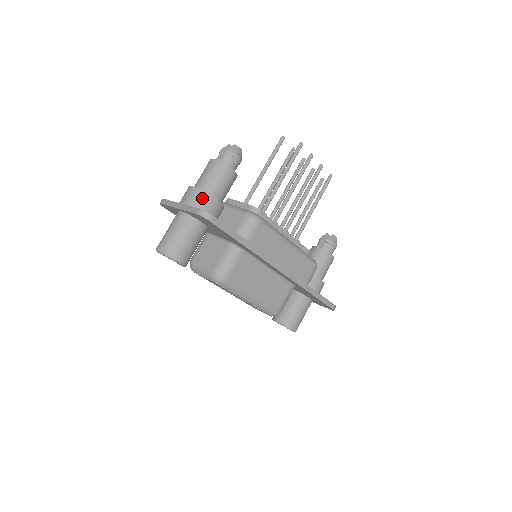
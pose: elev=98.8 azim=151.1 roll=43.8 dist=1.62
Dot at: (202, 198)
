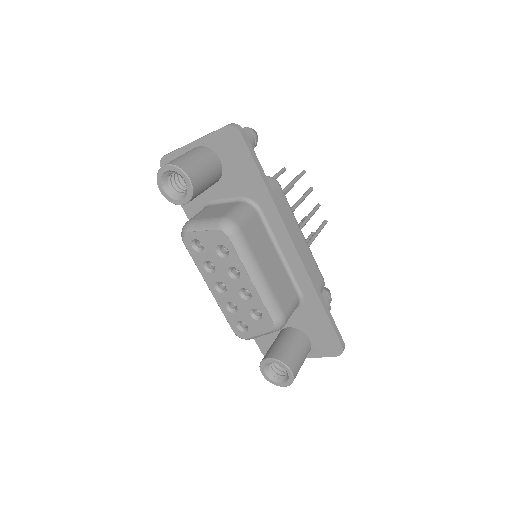
Dot at: occluded
